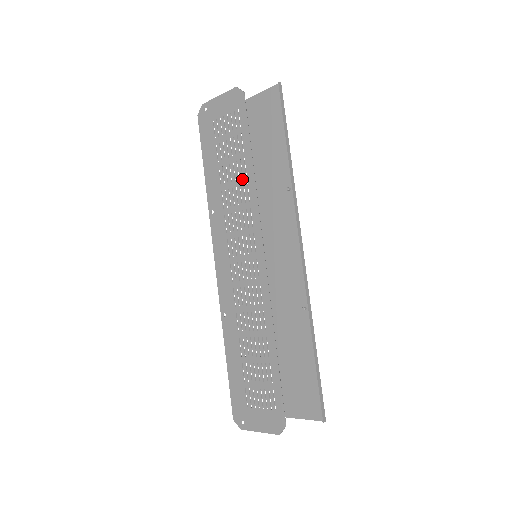
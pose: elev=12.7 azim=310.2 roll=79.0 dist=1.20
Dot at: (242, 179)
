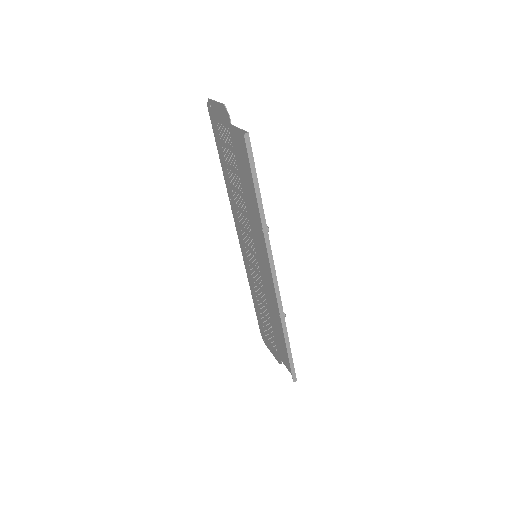
Dot at: (240, 192)
